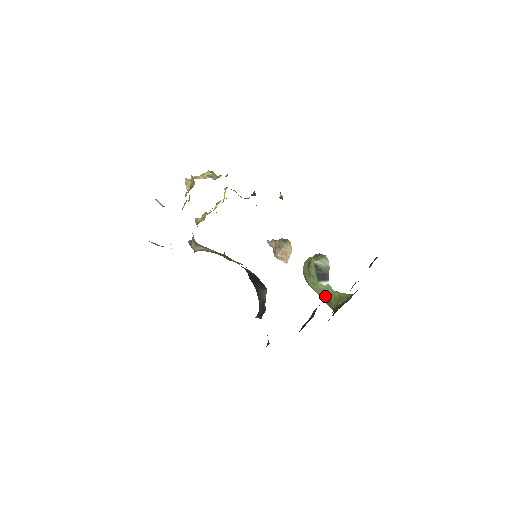
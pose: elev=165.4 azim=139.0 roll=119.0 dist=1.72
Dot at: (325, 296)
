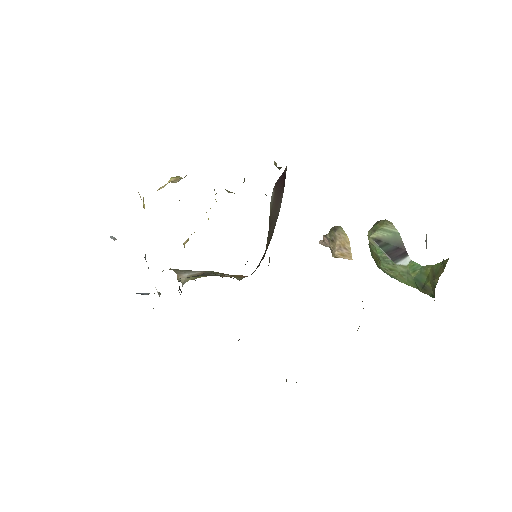
Dot at: (414, 281)
